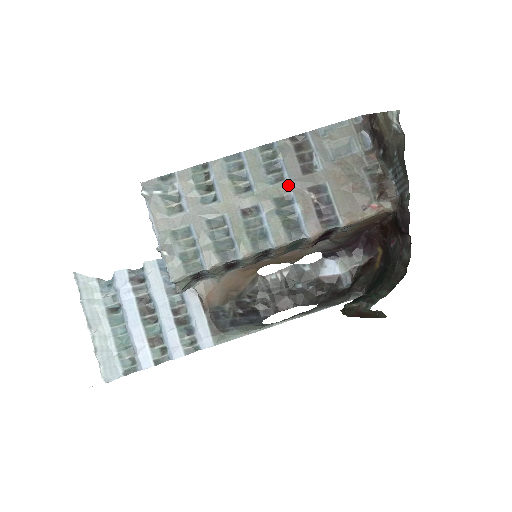
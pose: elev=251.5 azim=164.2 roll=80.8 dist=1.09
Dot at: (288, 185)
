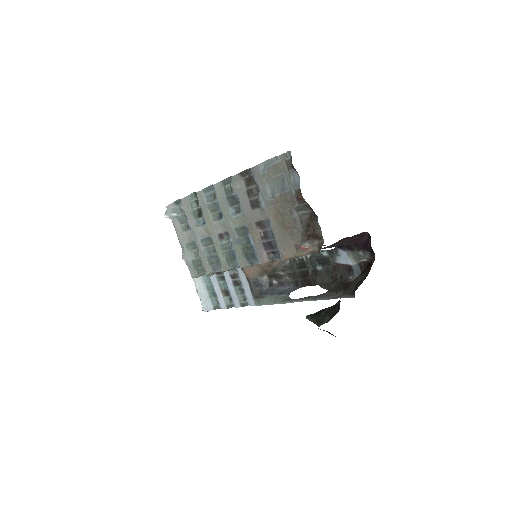
Dot at: (243, 218)
